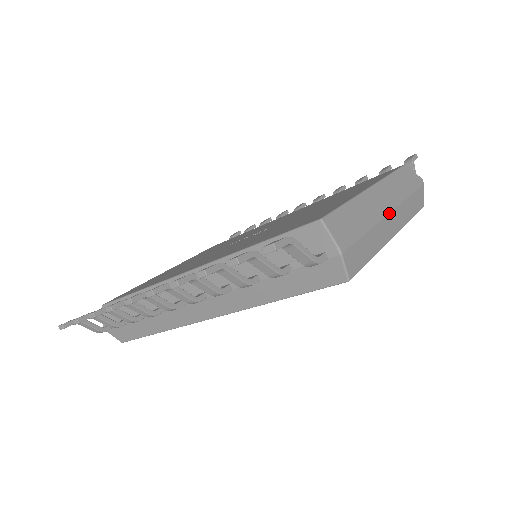
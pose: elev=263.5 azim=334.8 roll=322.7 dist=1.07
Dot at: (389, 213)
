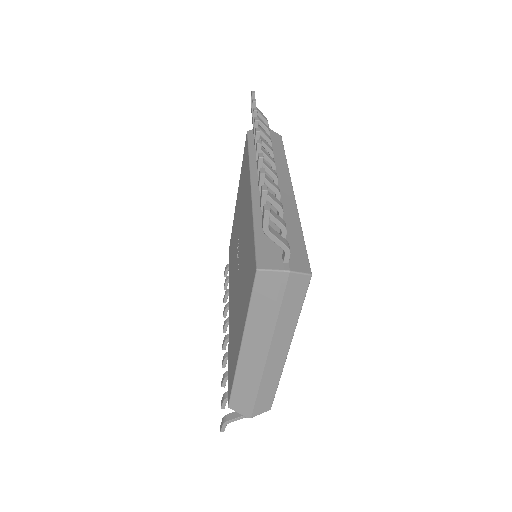
Dot at: (266, 360)
